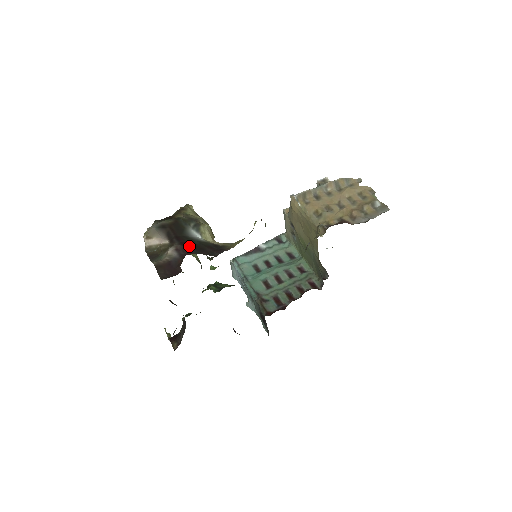
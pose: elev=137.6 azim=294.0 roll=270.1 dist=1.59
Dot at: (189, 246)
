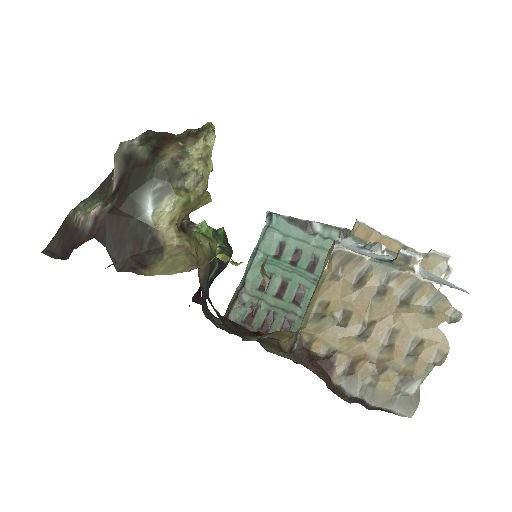
Dot at: (113, 224)
